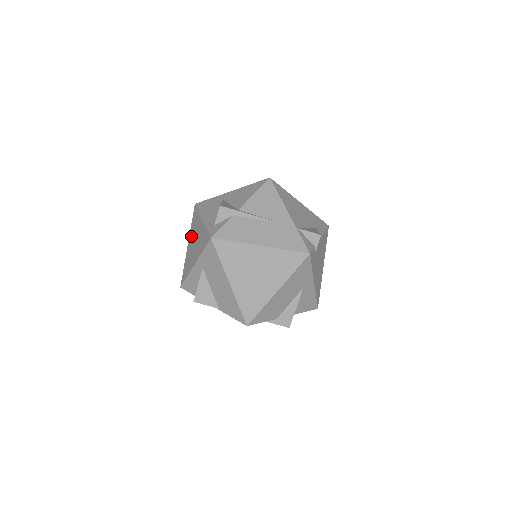
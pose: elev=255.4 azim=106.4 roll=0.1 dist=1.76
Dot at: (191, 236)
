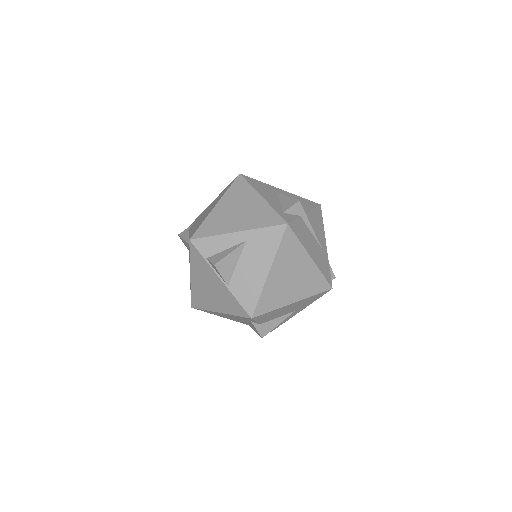
Dot at: (228, 200)
